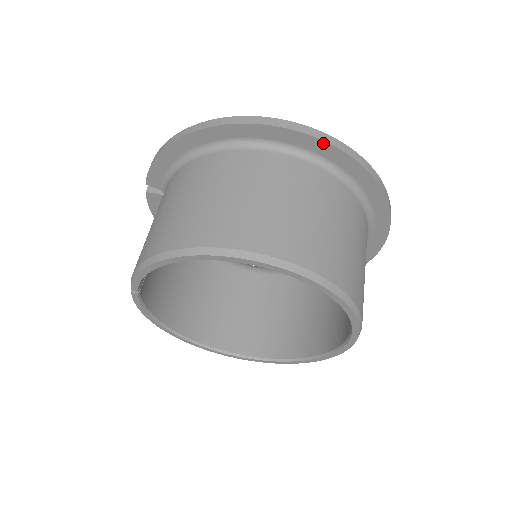
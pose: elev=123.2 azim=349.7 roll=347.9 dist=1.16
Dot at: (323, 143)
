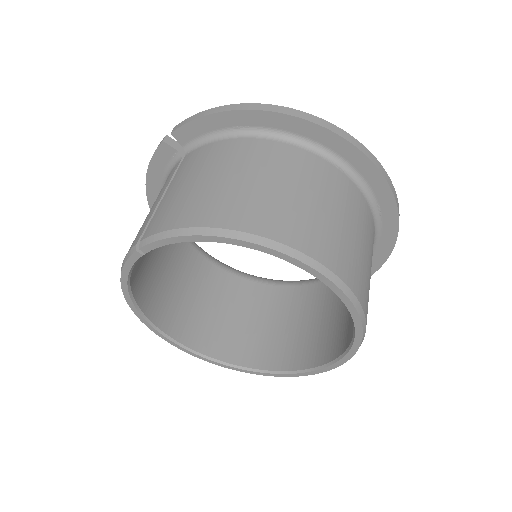
Dot at: (384, 182)
